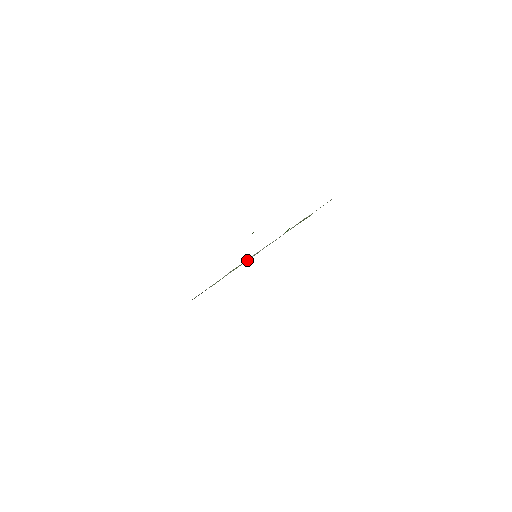
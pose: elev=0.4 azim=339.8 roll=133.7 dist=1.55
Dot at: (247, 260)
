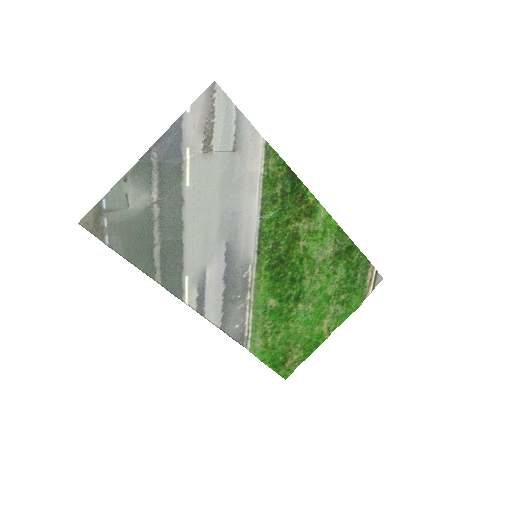
Dot at: (256, 267)
